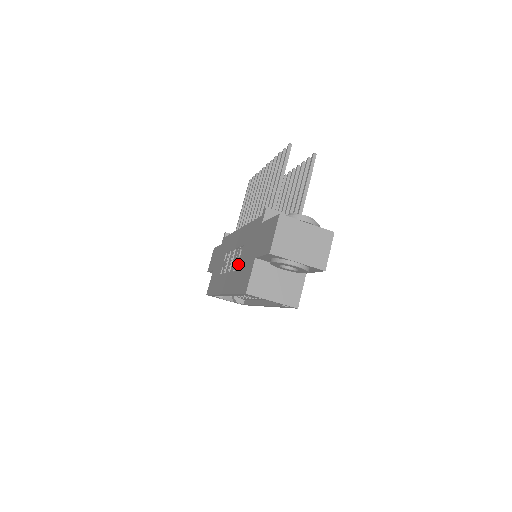
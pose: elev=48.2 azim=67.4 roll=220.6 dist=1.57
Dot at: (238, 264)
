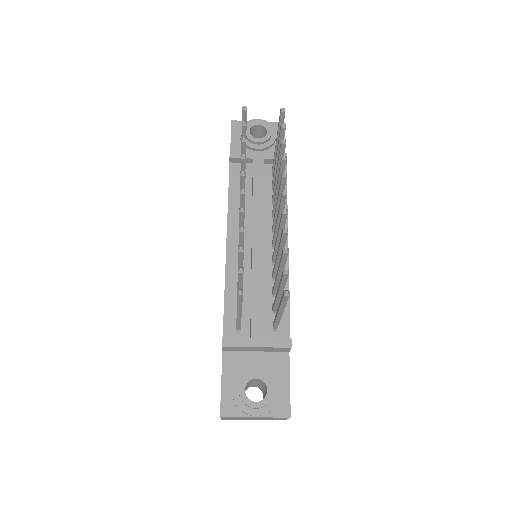
Dot at: occluded
